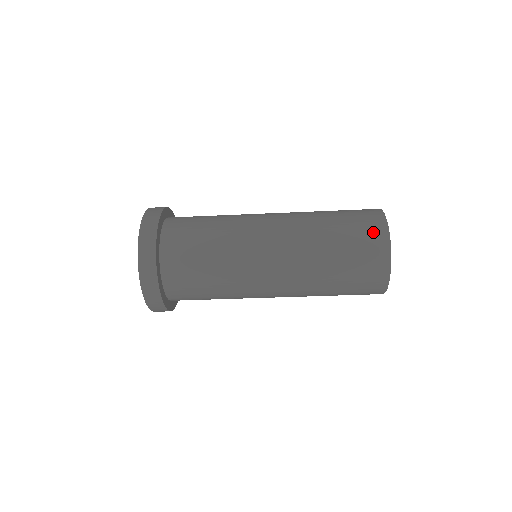
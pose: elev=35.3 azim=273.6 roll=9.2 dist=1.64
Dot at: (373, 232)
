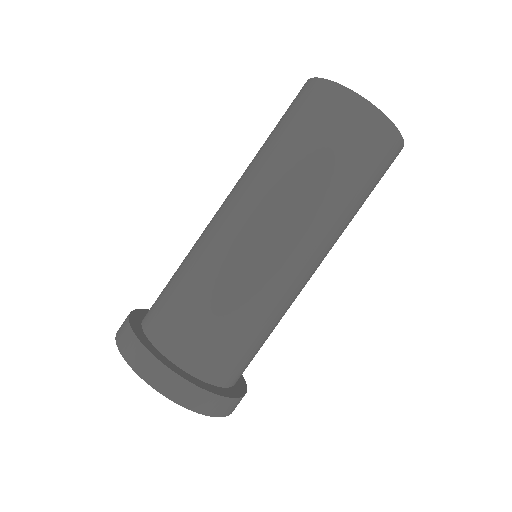
Dot at: occluded
